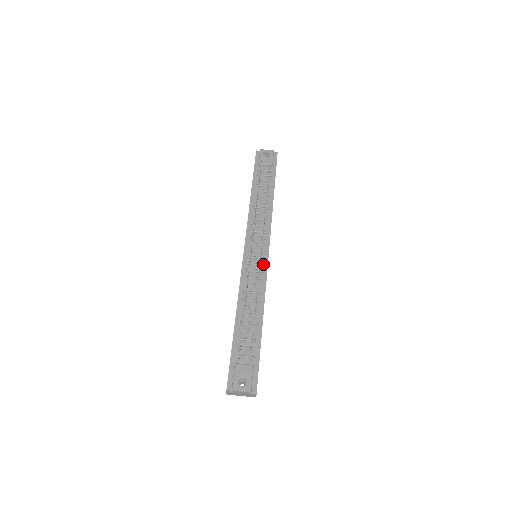
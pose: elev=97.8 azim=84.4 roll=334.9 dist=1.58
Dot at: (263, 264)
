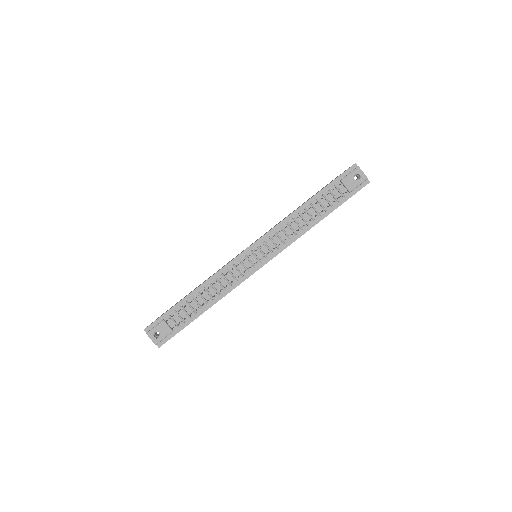
Dot at: (250, 271)
